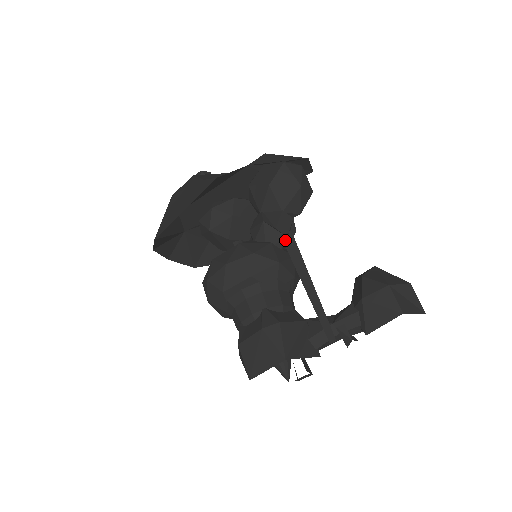
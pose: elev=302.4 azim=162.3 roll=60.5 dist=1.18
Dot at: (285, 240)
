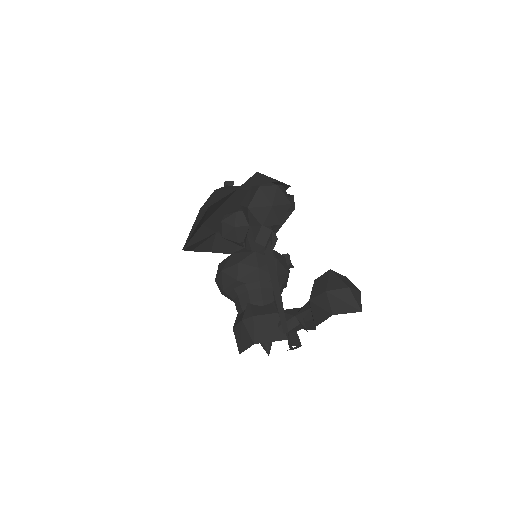
Dot at: (264, 249)
